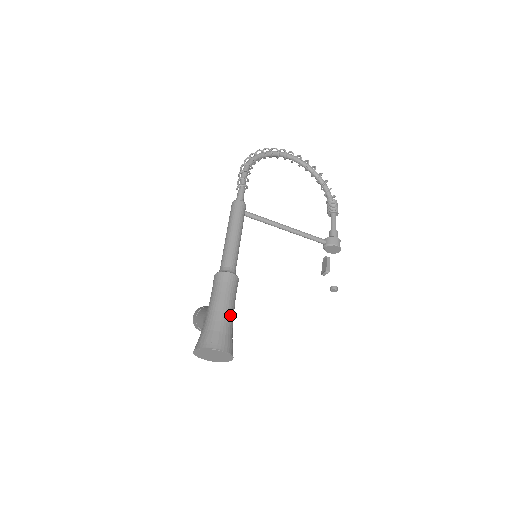
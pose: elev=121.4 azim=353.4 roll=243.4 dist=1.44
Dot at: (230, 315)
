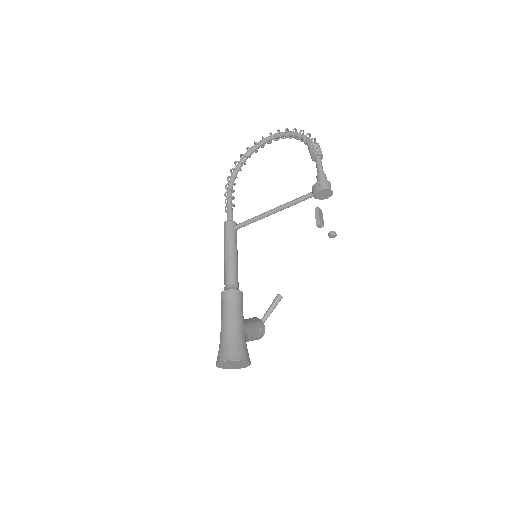
Dot at: (231, 326)
